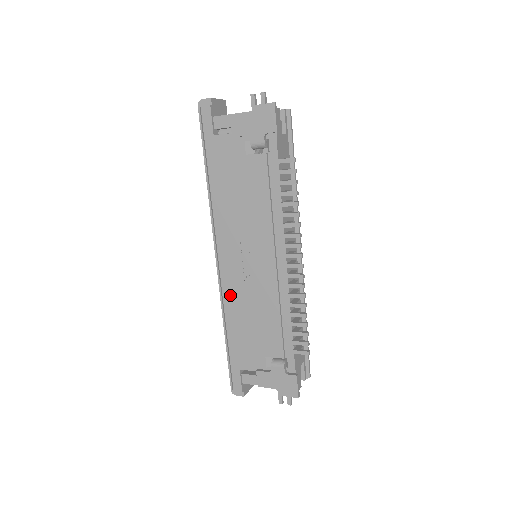
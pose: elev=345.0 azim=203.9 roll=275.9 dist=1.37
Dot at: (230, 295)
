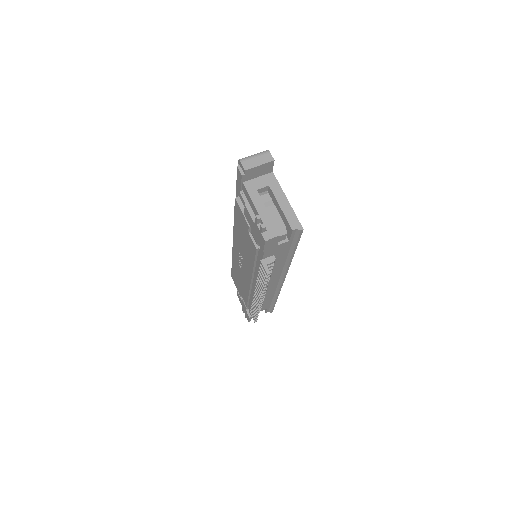
Dot at: (233, 257)
